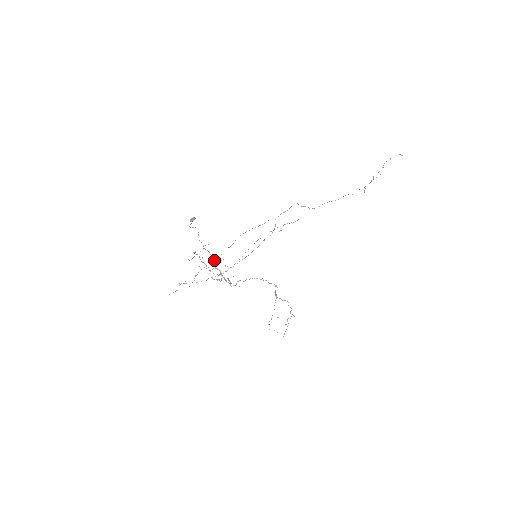
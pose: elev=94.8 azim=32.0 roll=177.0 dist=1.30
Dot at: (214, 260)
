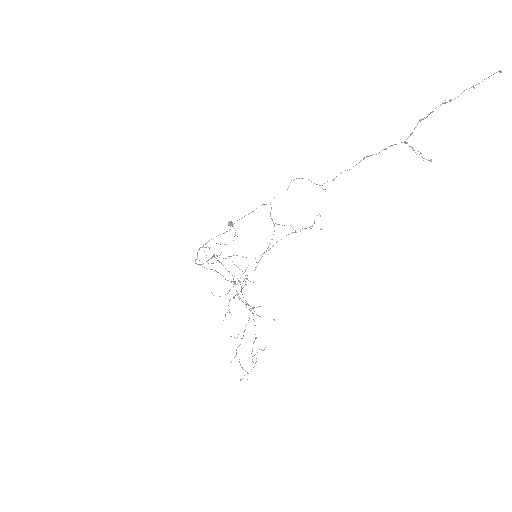
Dot at: (206, 243)
